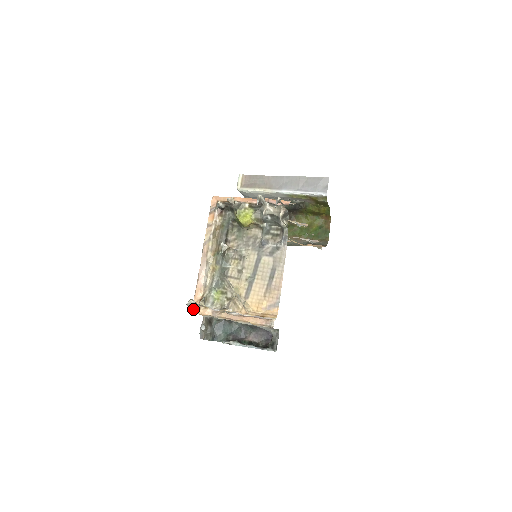
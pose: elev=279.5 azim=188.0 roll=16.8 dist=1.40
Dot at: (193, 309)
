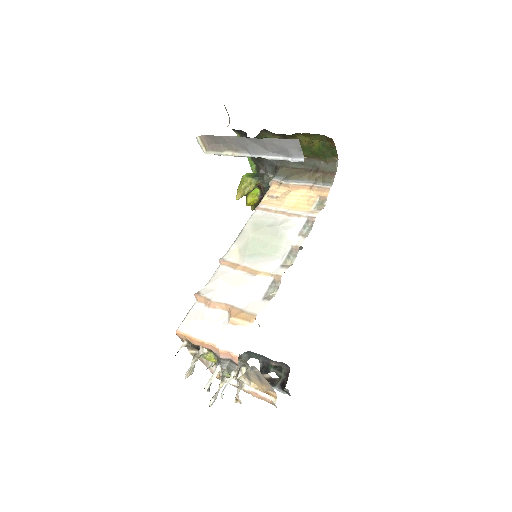
Dot at: occluded
